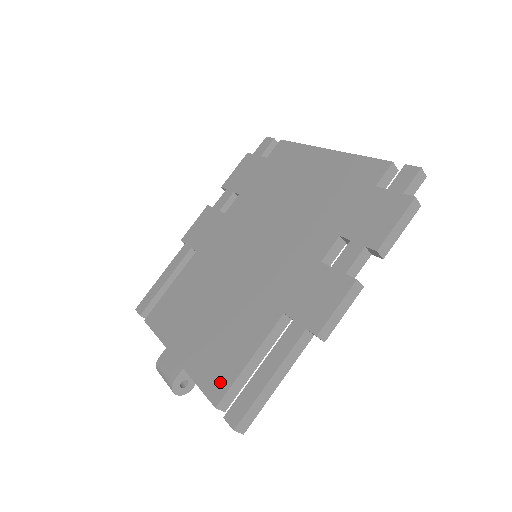
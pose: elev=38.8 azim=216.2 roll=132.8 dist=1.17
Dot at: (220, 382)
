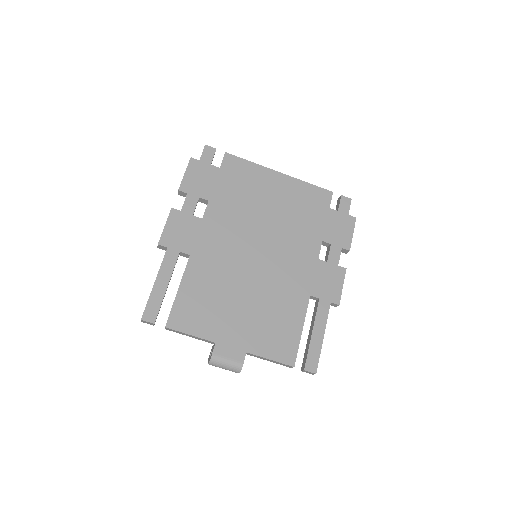
Dot at: (288, 351)
